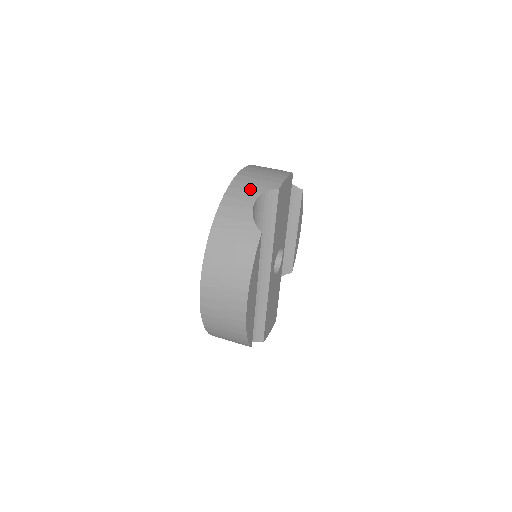
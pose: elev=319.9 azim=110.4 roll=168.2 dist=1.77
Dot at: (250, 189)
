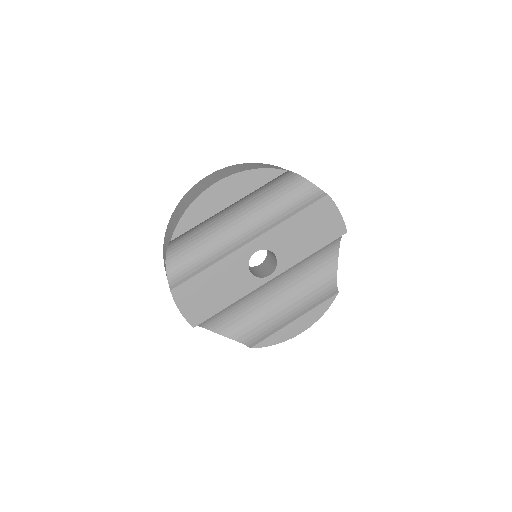
Dot at: occluded
